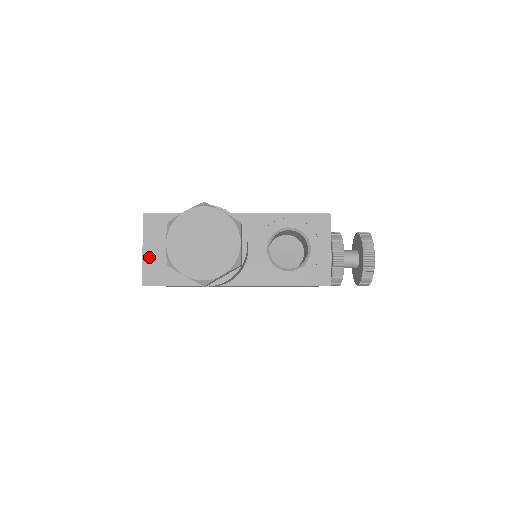
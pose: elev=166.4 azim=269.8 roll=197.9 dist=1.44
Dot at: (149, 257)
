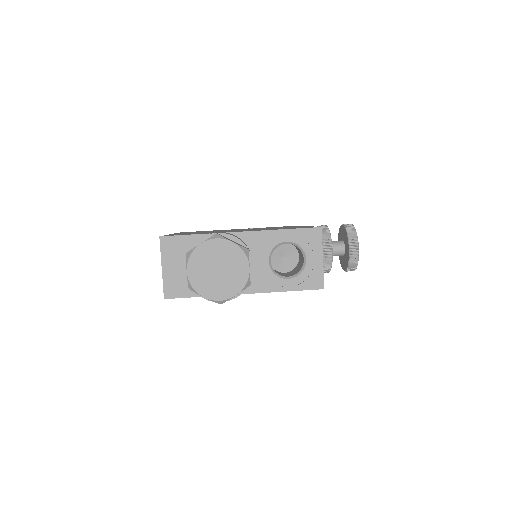
Dot at: (168, 274)
